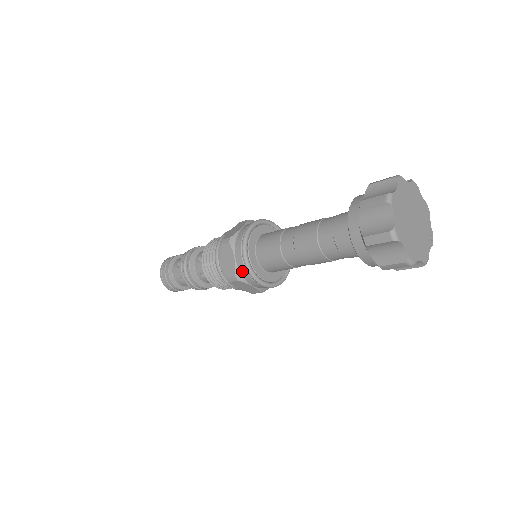
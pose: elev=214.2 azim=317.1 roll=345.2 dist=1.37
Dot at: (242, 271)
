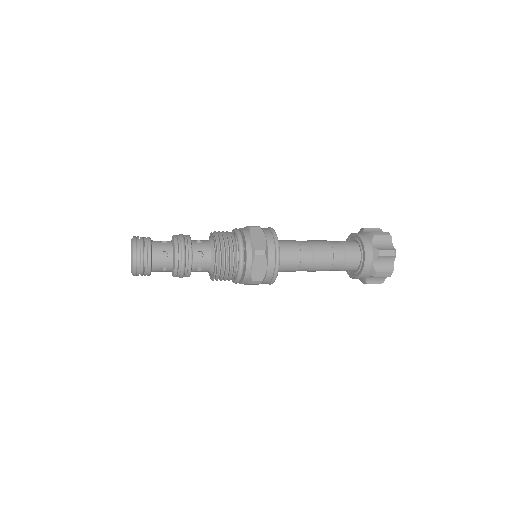
Dot at: (268, 277)
